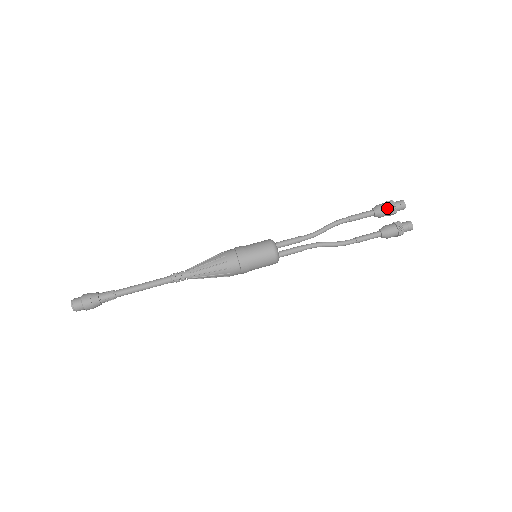
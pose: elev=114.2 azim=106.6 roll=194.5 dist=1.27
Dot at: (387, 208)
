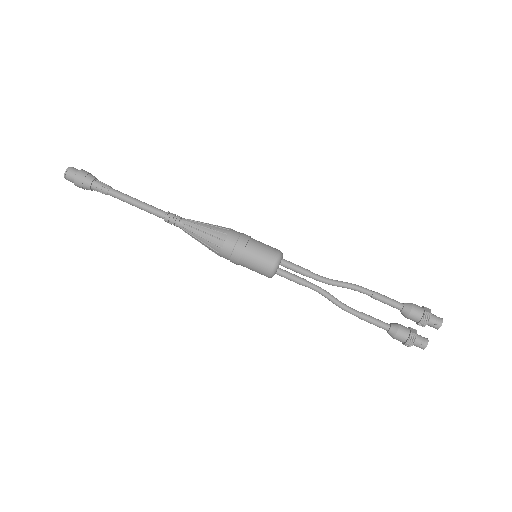
Dot at: (417, 318)
